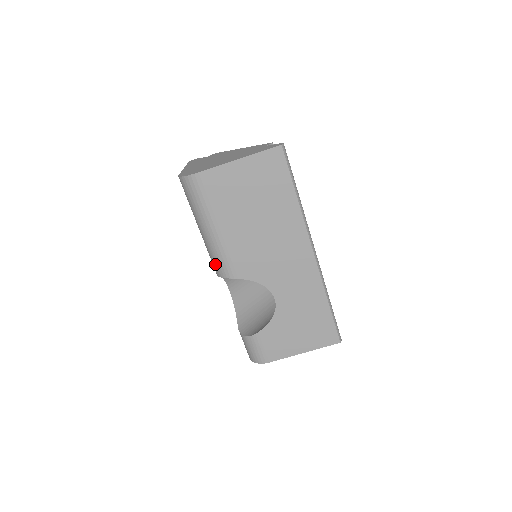
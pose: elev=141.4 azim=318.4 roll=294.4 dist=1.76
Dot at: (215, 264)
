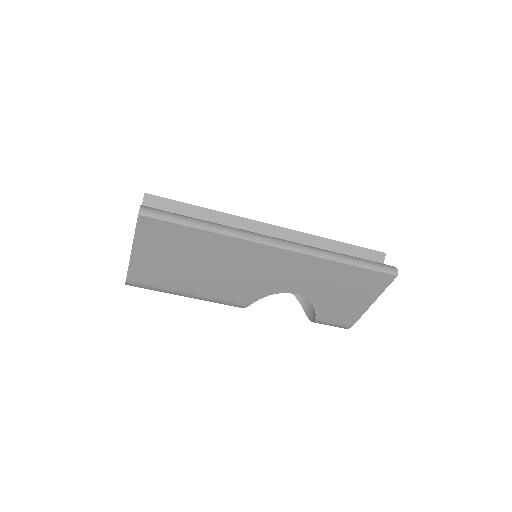
Dot at: occluded
